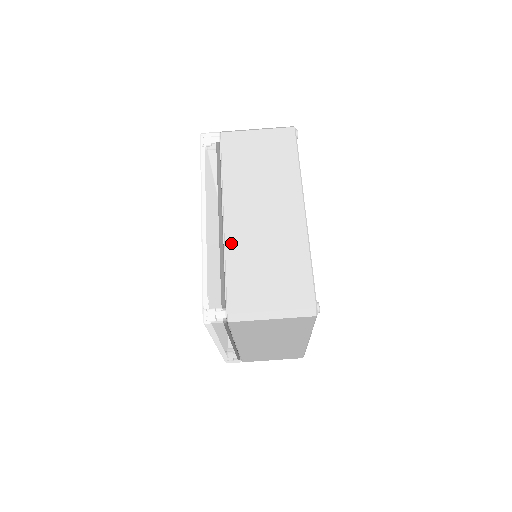
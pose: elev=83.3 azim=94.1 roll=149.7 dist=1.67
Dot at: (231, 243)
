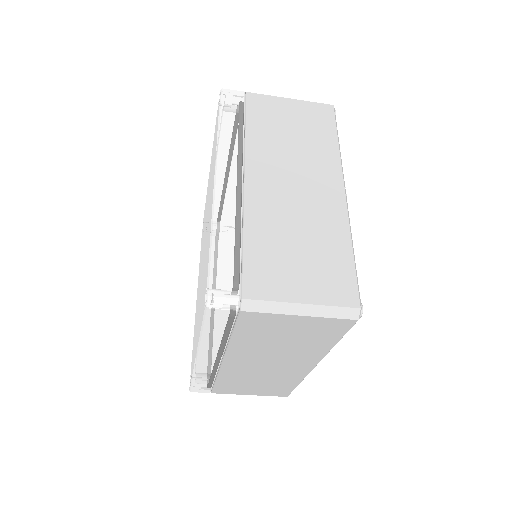
Dot at: (225, 373)
